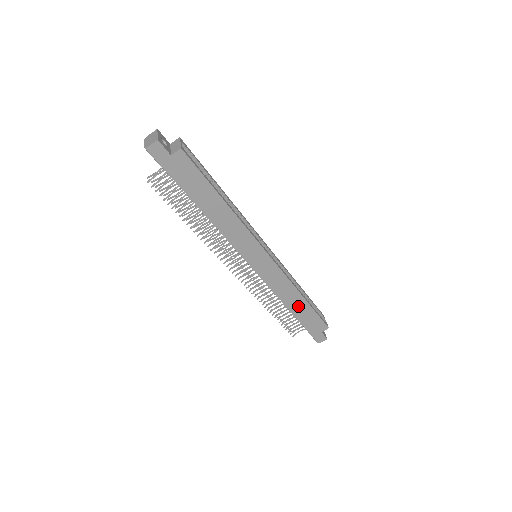
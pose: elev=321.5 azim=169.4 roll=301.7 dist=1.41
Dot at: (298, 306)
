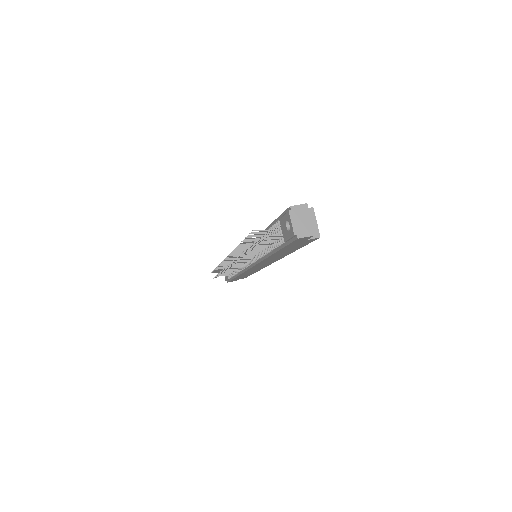
Dot at: occluded
